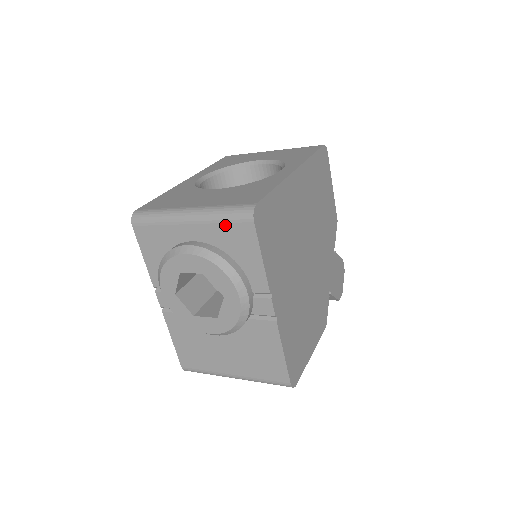
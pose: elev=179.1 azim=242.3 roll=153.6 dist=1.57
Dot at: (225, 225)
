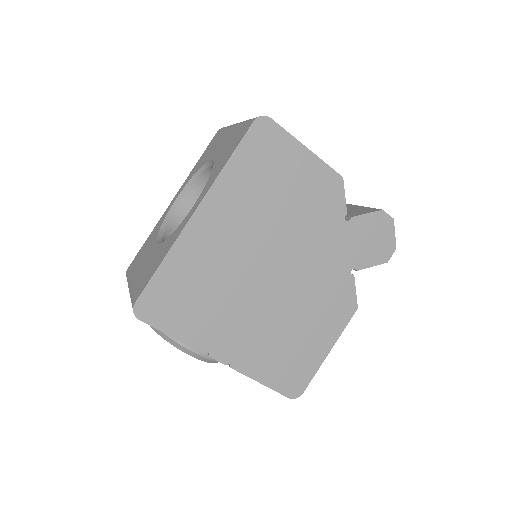
Dot at: occluded
